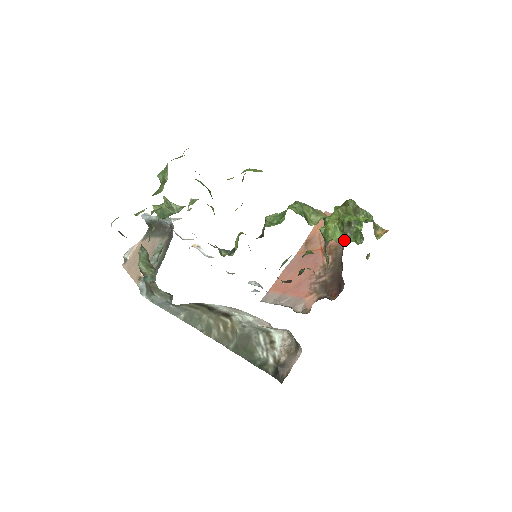
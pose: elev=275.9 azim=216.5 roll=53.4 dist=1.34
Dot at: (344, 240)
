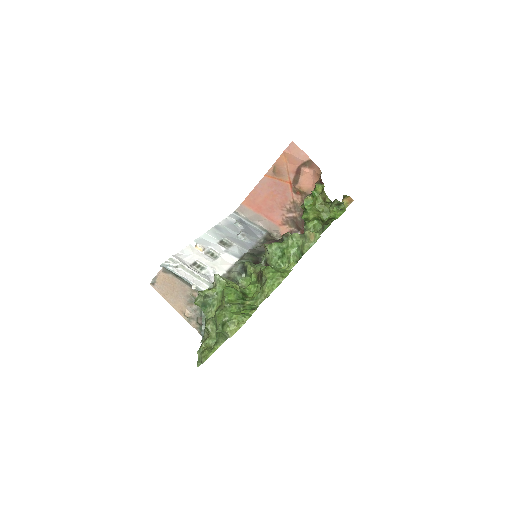
Dot at: (322, 231)
